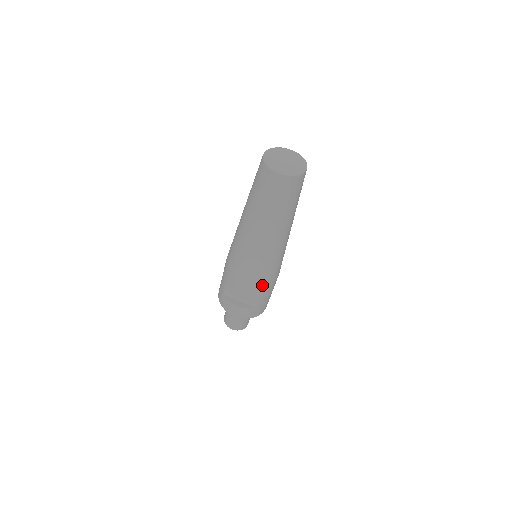
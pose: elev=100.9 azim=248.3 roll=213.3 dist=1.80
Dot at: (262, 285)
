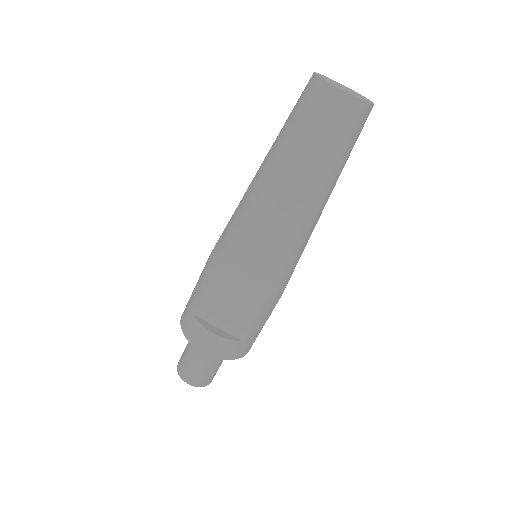
Dot at: (263, 297)
